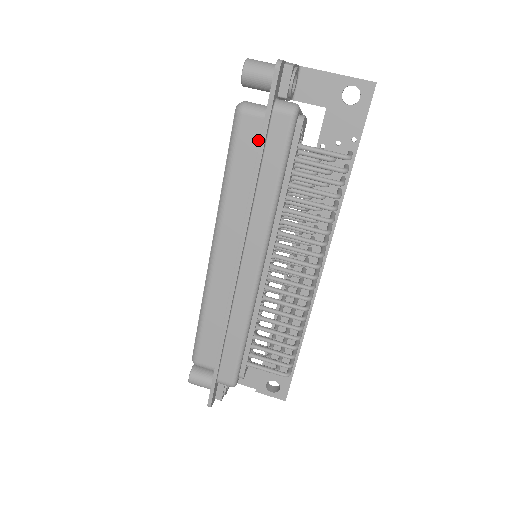
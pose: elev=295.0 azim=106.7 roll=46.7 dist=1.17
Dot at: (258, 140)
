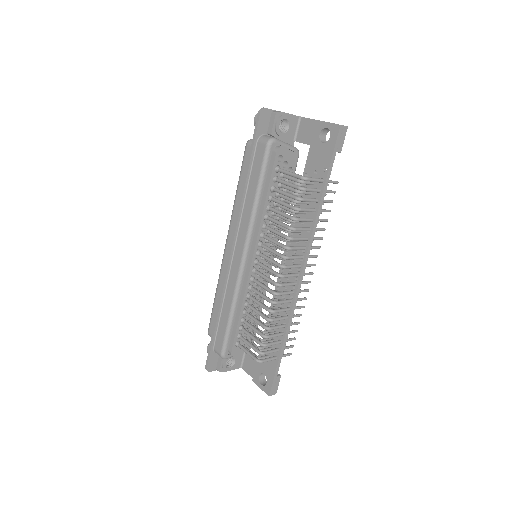
Dot at: occluded
